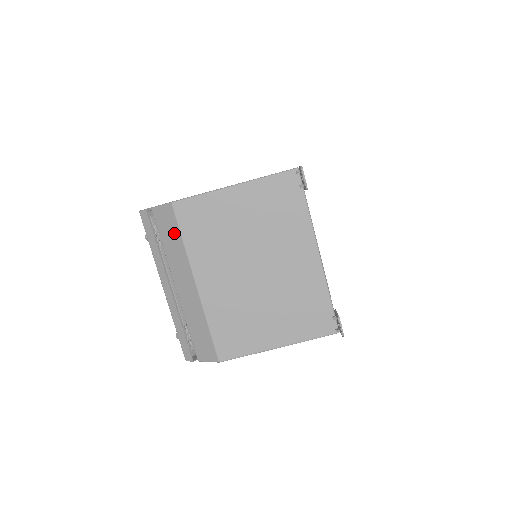
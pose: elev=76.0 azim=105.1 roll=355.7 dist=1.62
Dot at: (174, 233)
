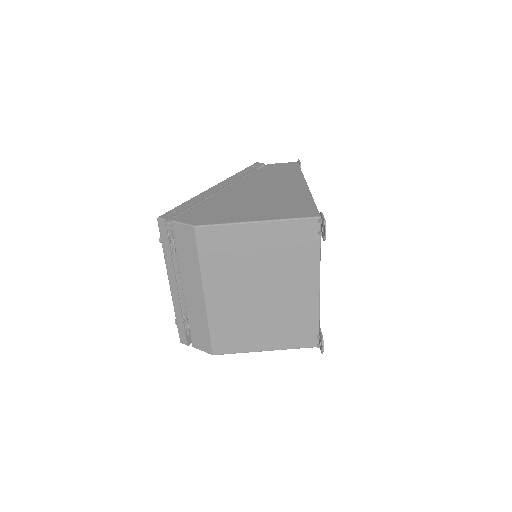
Dot at: (191, 251)
